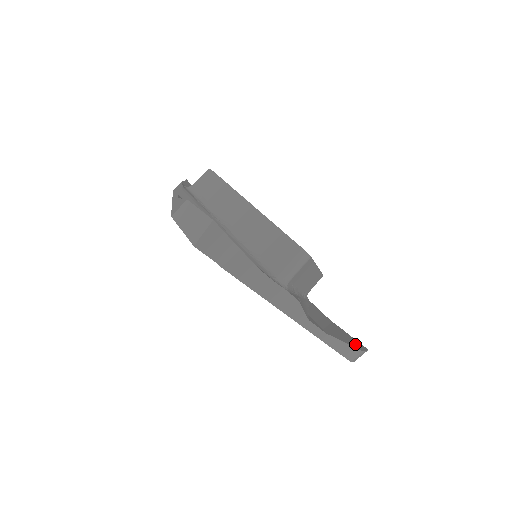
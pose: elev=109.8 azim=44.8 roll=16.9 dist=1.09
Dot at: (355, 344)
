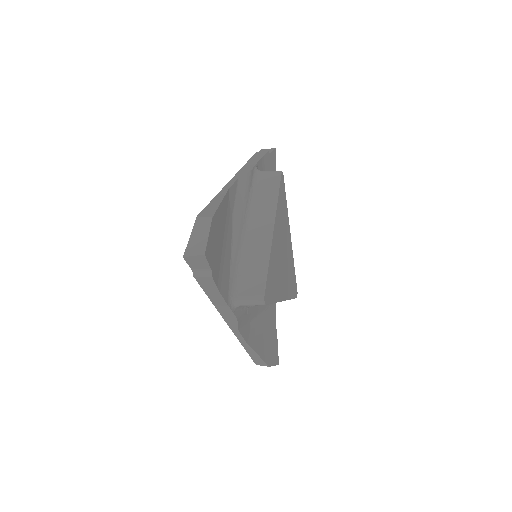
Dot at: (270, 357)
